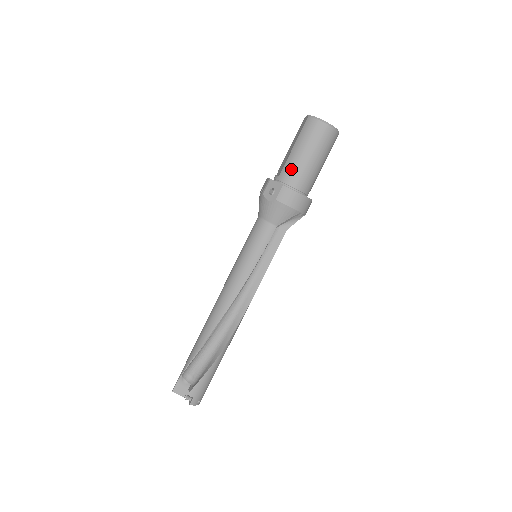
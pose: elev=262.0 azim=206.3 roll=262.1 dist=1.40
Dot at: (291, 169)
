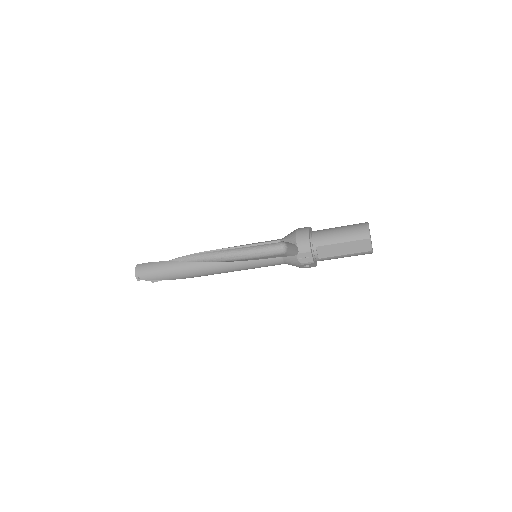
Dot at: occluded
